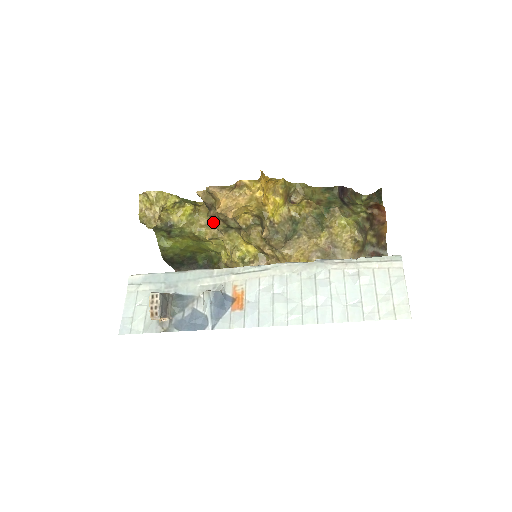
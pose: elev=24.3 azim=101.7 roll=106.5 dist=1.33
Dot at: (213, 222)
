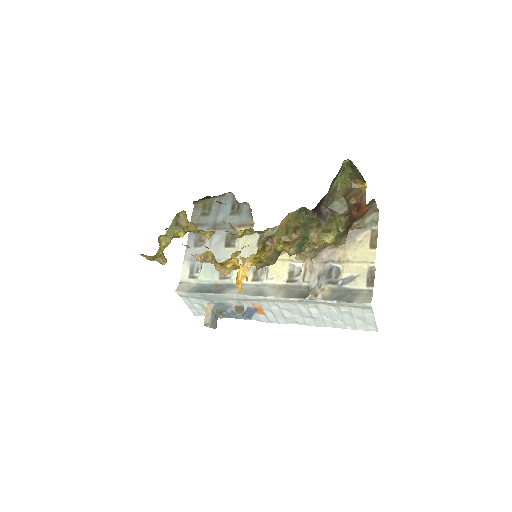
Dot at: occluded
